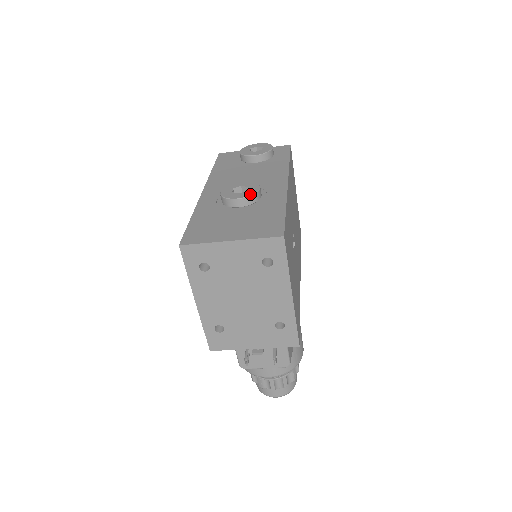
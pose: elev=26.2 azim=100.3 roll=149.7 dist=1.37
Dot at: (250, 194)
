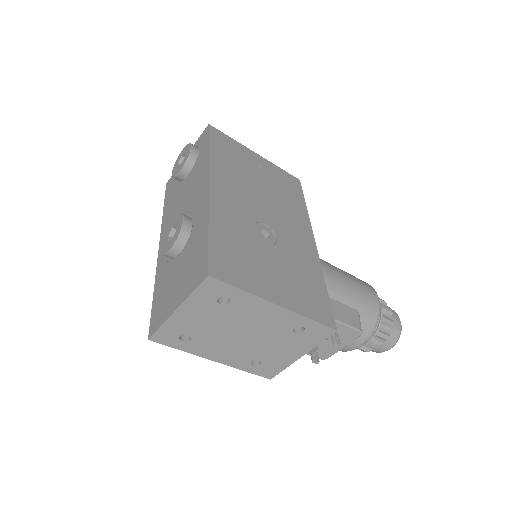
Dot at: (177, 236)
